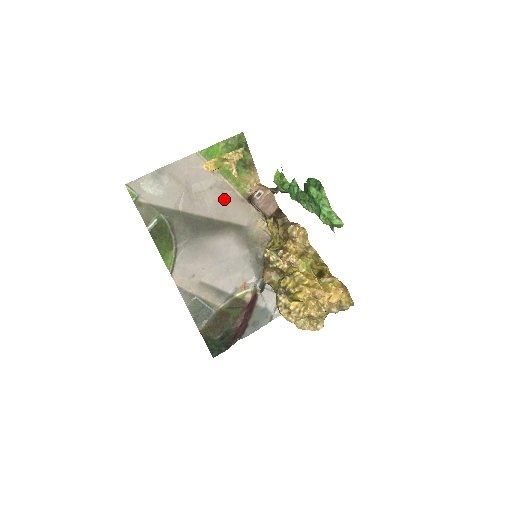
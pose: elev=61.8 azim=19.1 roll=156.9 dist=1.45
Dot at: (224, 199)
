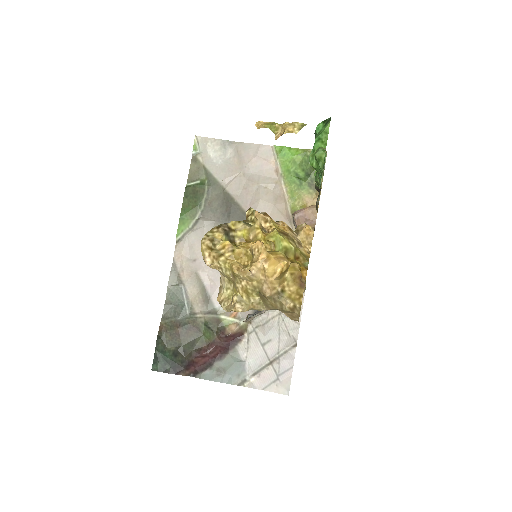
Dot at: (272, 205)
